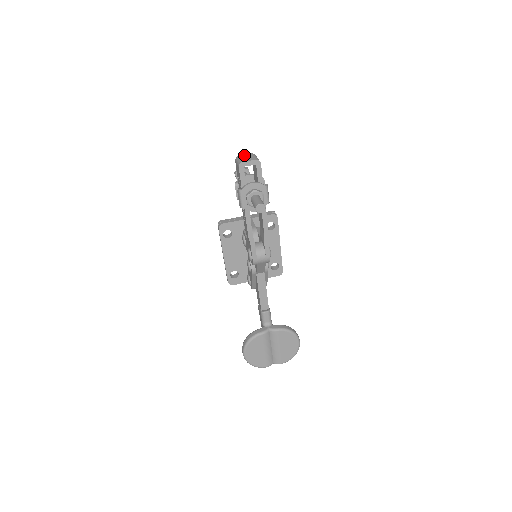
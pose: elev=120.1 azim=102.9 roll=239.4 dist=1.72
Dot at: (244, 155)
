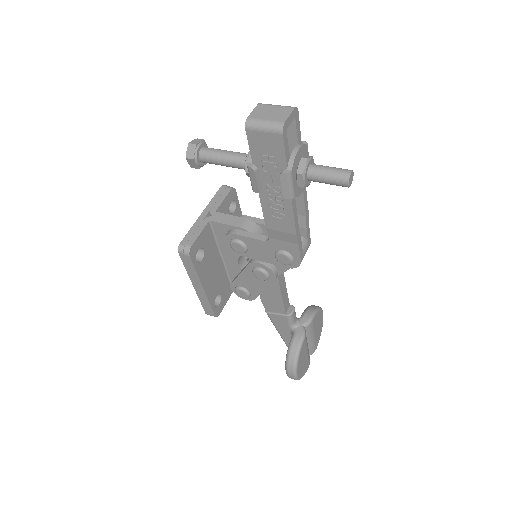
Dot at: (255, 112)
